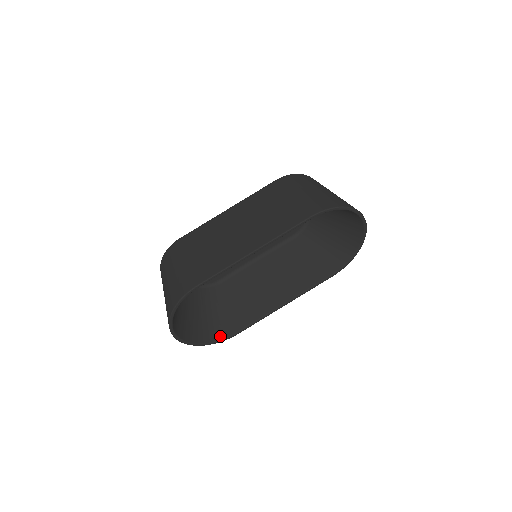
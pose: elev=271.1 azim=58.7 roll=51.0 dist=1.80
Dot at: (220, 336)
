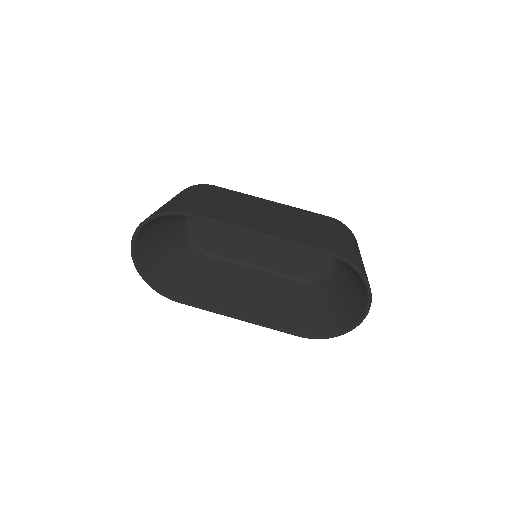
Dot at: (164, 289)
